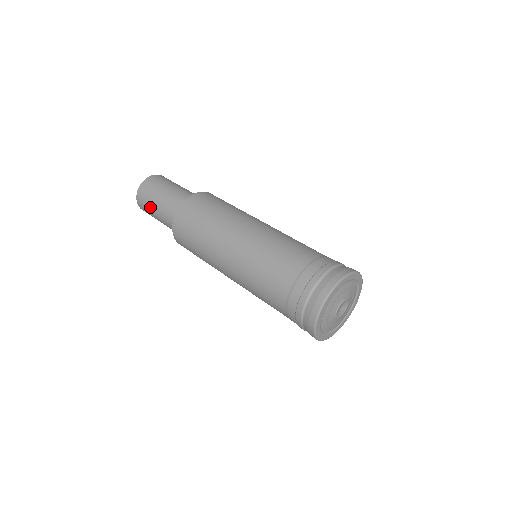
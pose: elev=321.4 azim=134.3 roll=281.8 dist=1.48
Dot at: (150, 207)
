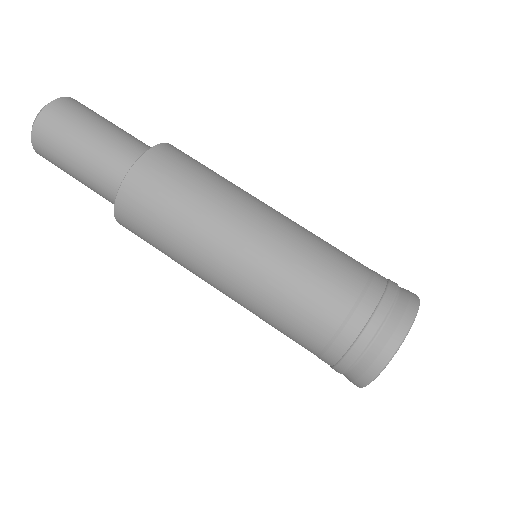
Dot at: occluded
